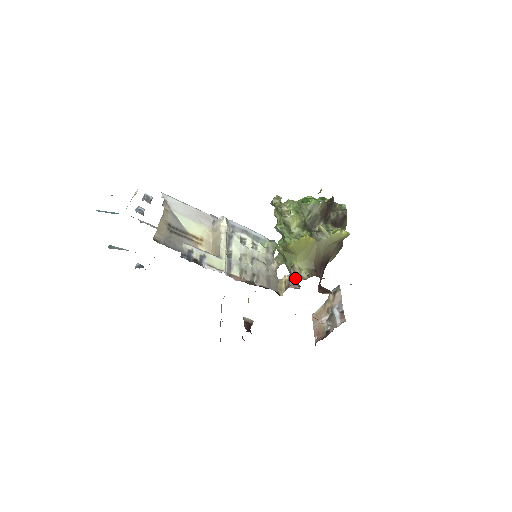
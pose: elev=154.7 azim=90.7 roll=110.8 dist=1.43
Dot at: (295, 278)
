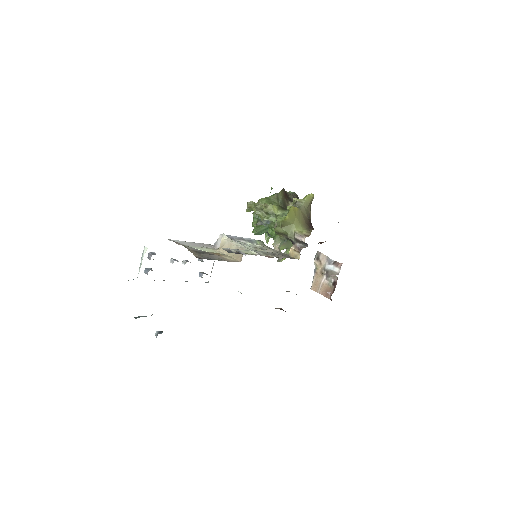
Dot at: (302, 240)
